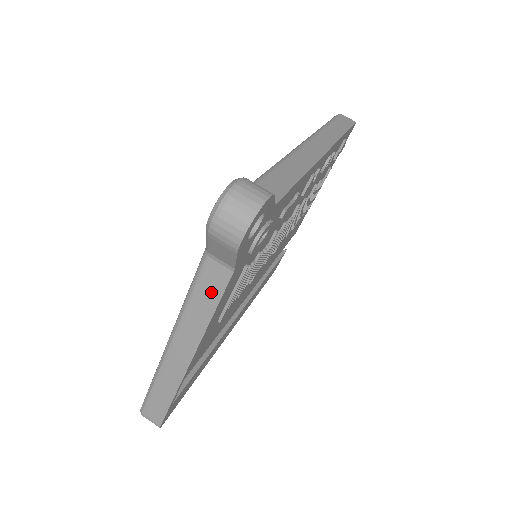
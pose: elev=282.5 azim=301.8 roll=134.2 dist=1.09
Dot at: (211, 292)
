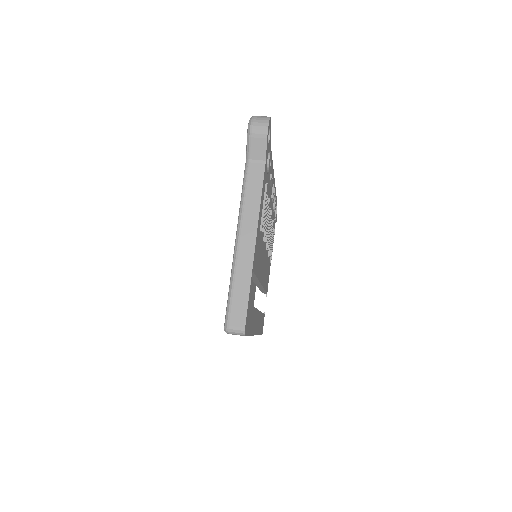
Dot at: (256, 183)
